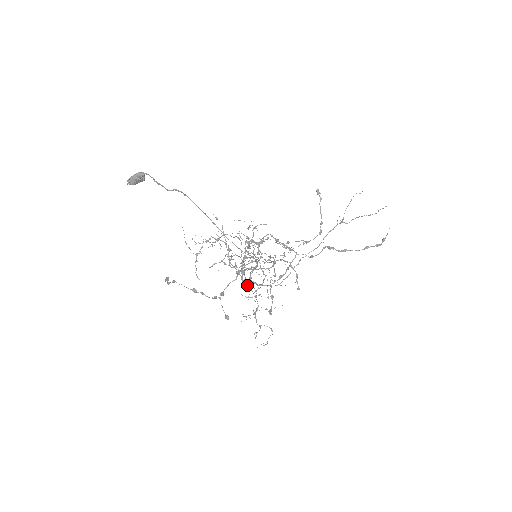
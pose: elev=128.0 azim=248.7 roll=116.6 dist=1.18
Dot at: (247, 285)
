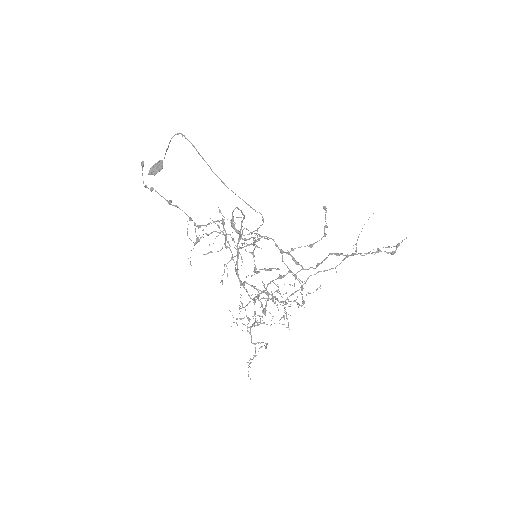
Dot at: (243, 286)
